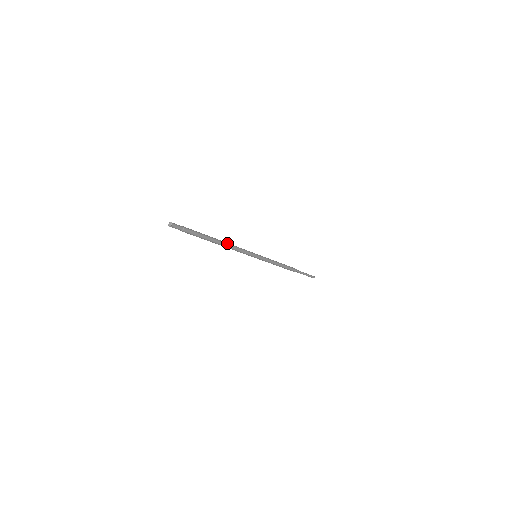
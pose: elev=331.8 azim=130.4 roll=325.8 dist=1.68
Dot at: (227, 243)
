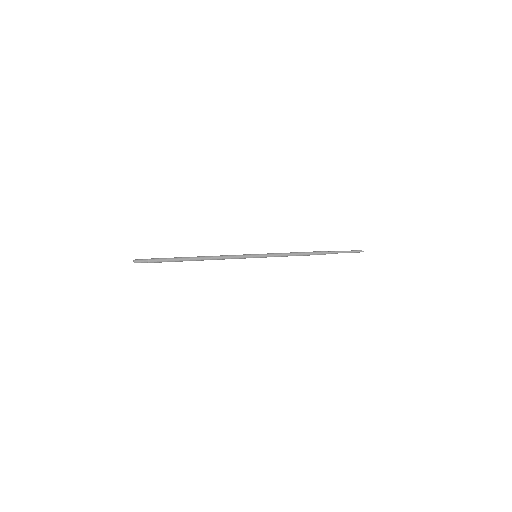
Dot at: (209, 257)
